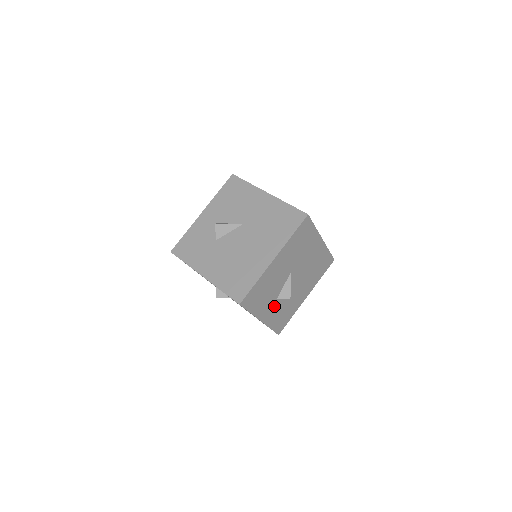
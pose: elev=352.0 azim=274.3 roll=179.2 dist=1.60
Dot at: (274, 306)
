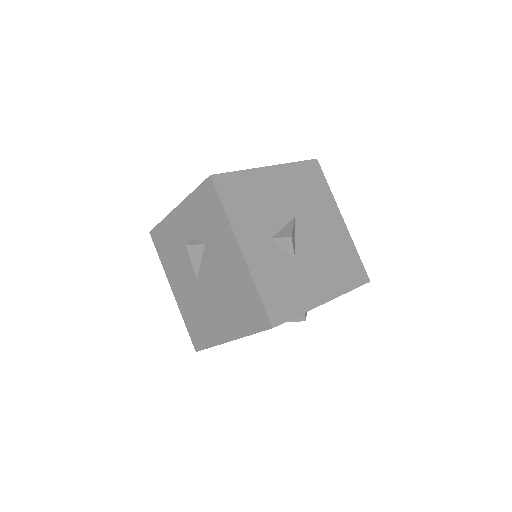
Dot at: (266, 249)
